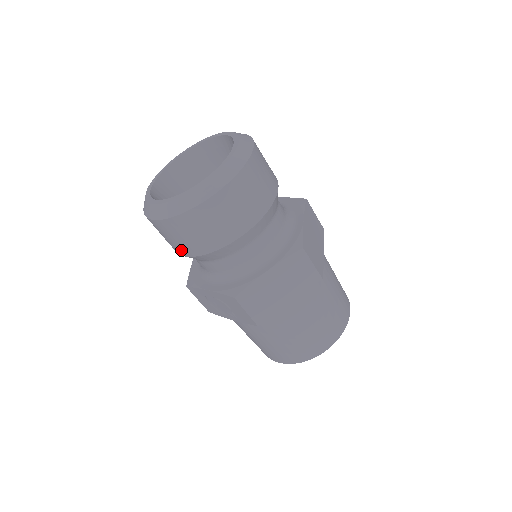
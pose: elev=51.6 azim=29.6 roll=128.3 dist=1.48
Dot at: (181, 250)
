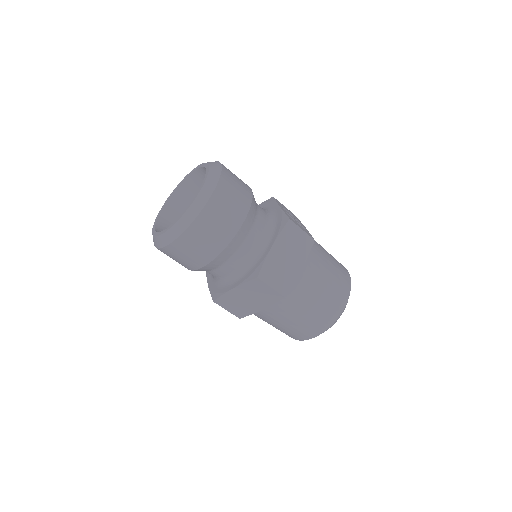
Dot at: occluded
